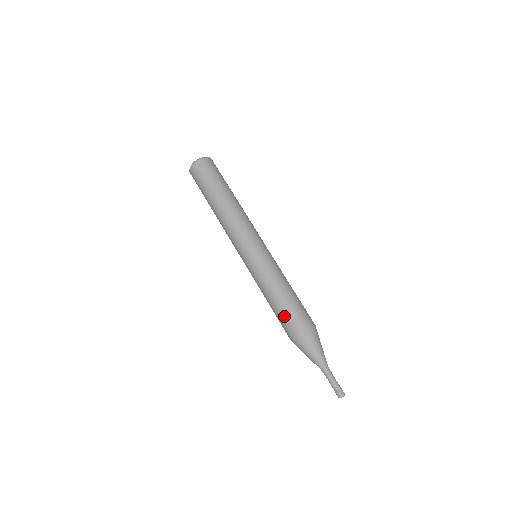
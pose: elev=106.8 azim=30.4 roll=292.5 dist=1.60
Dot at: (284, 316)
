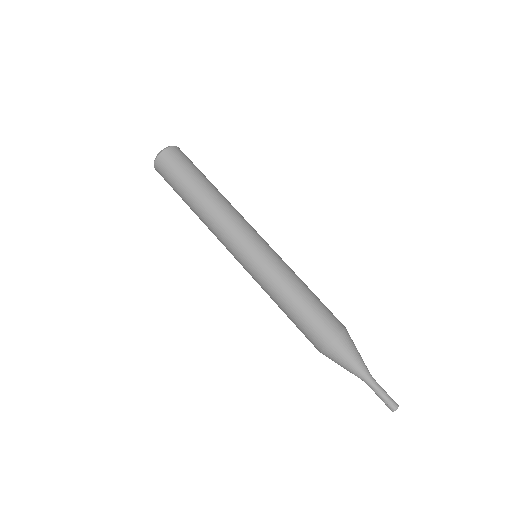
Dot at: (304, 325)
